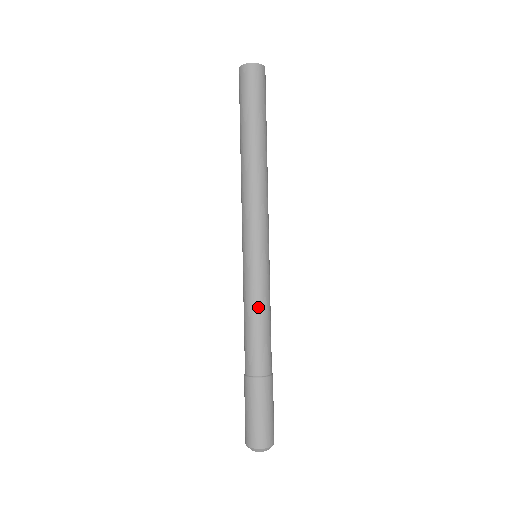
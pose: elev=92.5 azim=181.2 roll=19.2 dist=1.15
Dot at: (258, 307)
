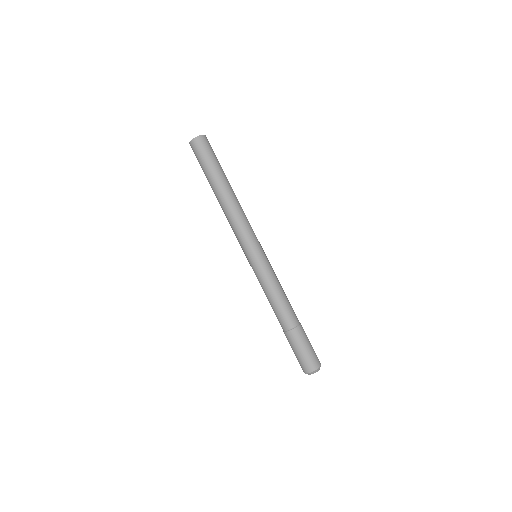
Dot at: (266, 290)
